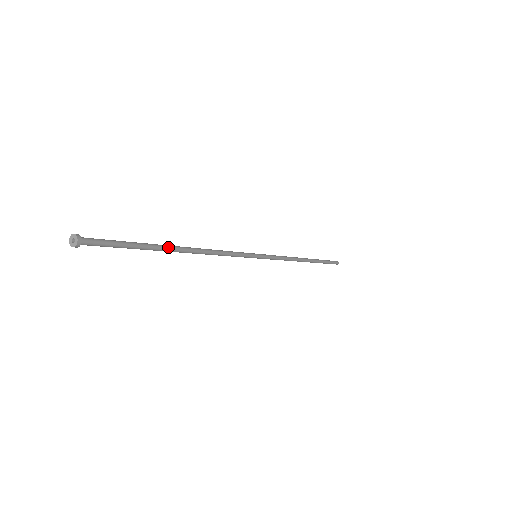
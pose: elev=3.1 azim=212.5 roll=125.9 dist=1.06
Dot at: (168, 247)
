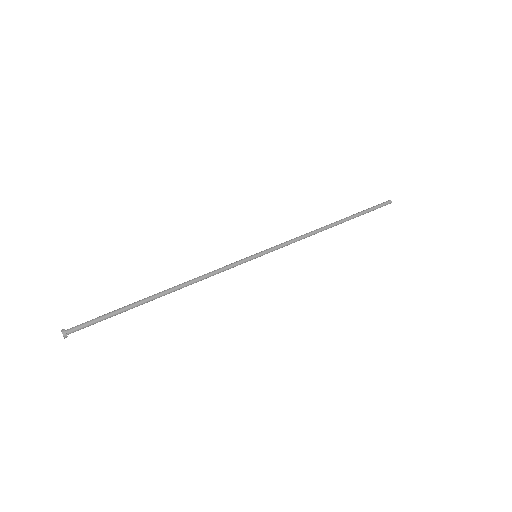
Dot at: occluded
